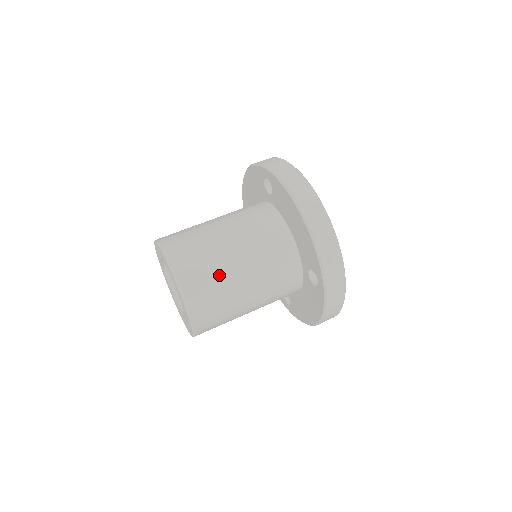
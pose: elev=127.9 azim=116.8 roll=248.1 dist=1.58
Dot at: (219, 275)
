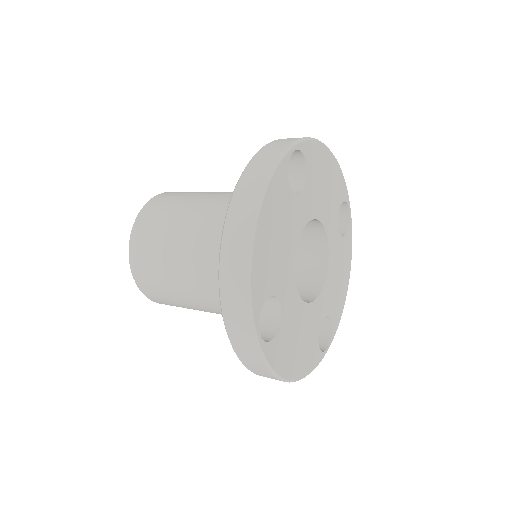
Dot at: (163, 252)
